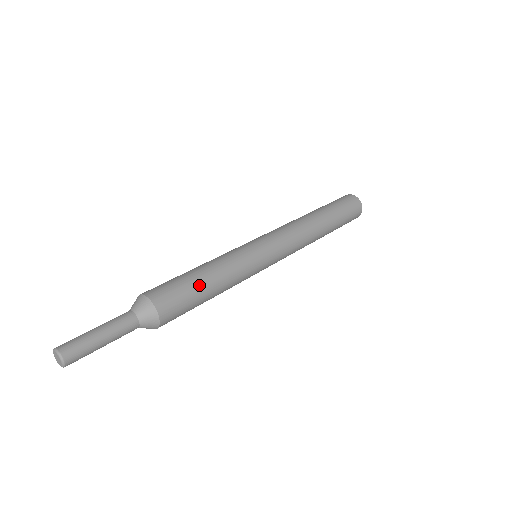
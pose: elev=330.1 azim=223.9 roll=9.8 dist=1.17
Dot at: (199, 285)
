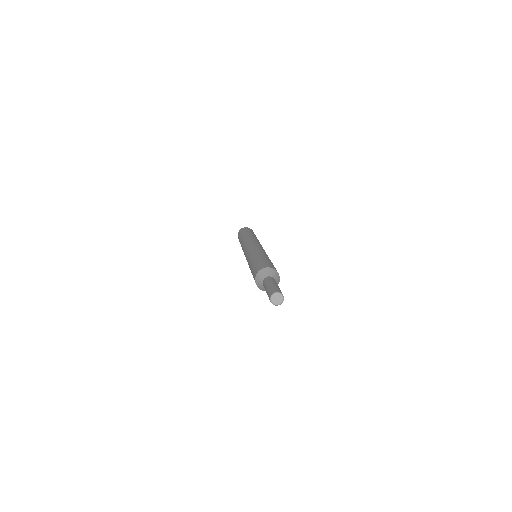
Dot at: occluded
